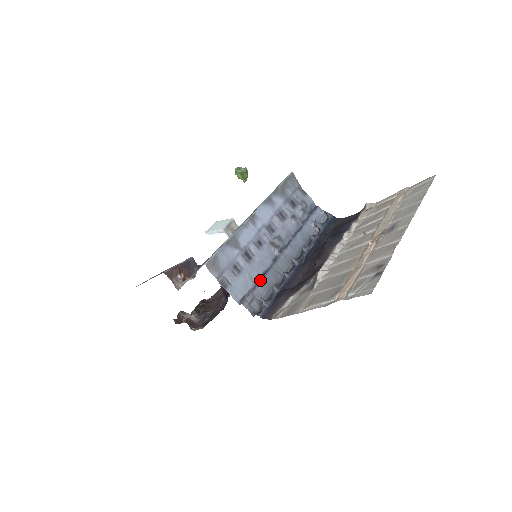
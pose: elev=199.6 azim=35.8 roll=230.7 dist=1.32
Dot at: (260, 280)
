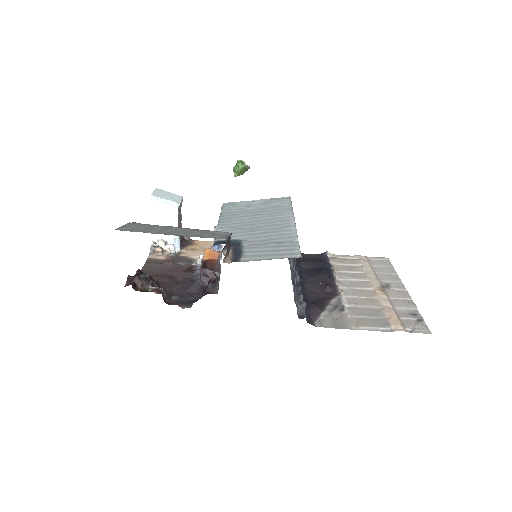
Dot at: occluded
